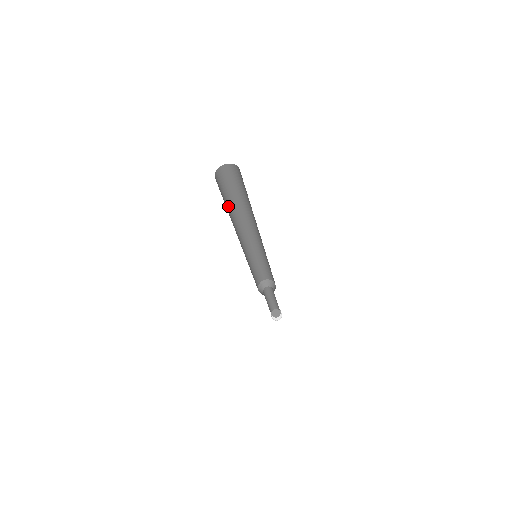
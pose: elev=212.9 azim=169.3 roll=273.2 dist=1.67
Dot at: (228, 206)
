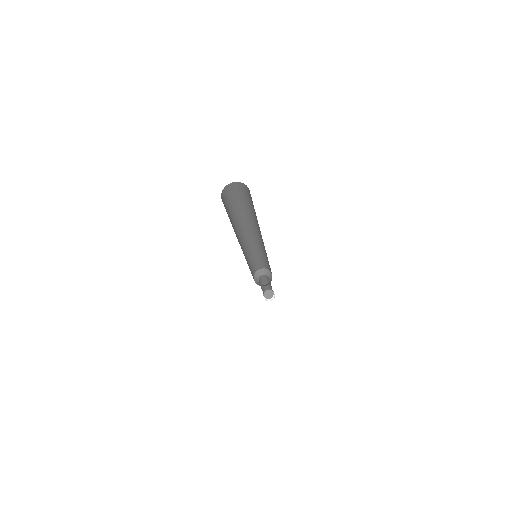
Dot at: (239, 210)
